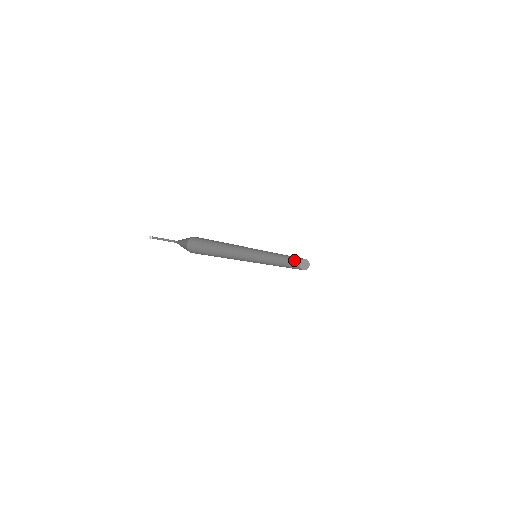
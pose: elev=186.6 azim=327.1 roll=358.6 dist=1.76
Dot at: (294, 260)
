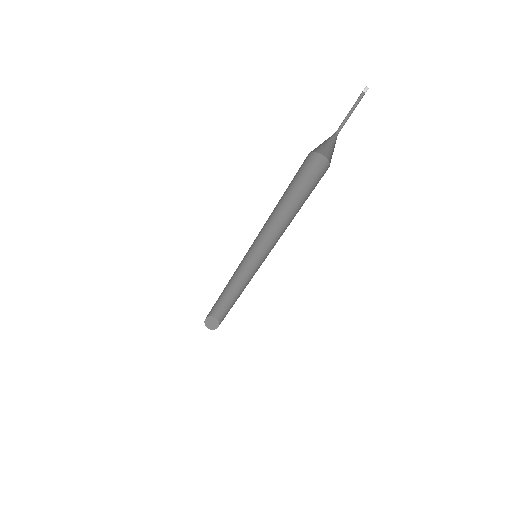
Dot at: occluded
